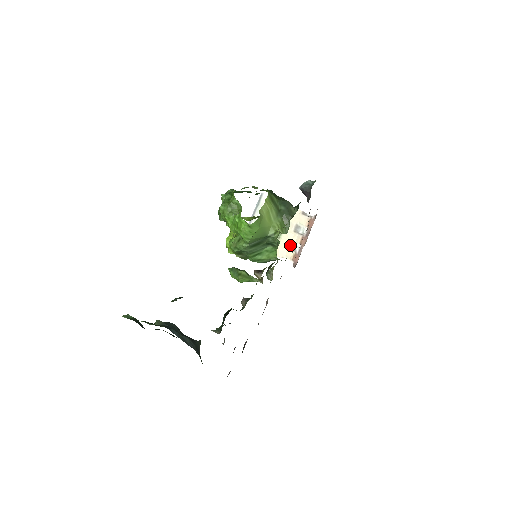
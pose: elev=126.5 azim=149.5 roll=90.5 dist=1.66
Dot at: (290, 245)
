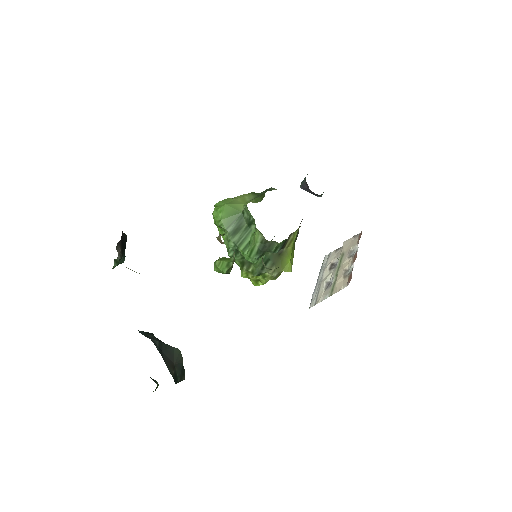
Dot at: (346, 273)
